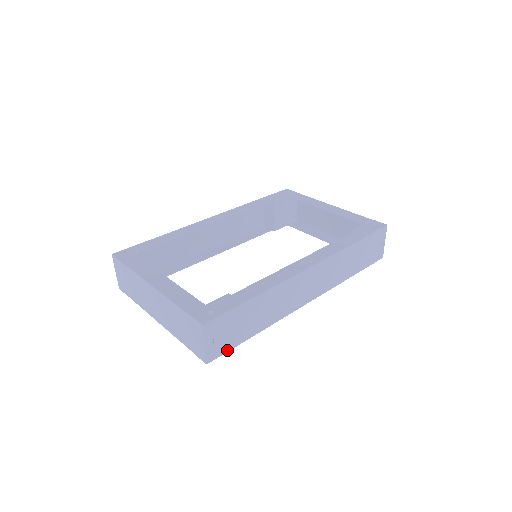
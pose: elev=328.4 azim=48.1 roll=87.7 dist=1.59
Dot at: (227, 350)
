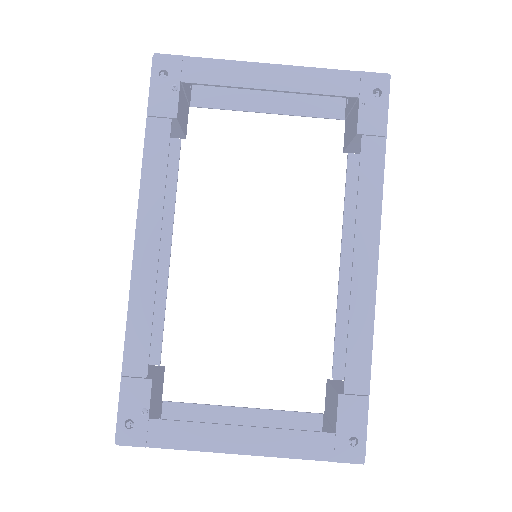
Dot at: occluded
